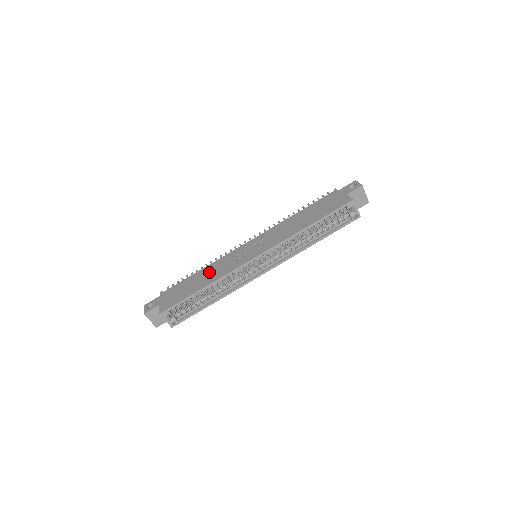
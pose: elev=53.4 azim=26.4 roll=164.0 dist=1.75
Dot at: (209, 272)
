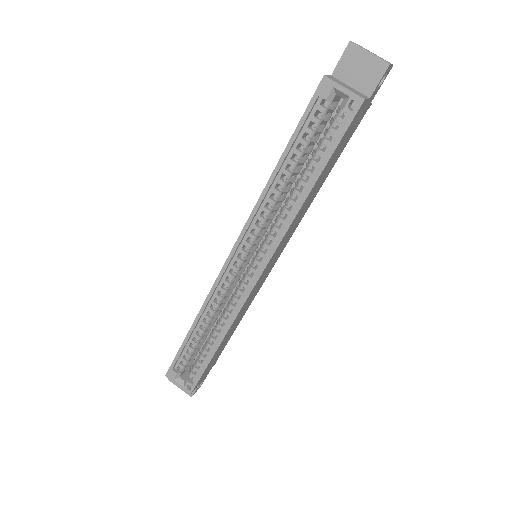
Dot at: occluded
